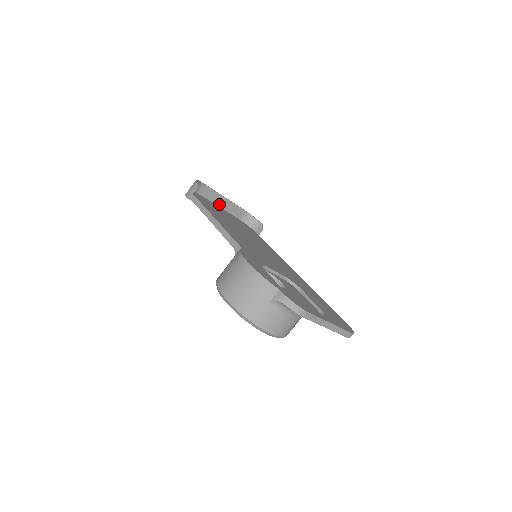
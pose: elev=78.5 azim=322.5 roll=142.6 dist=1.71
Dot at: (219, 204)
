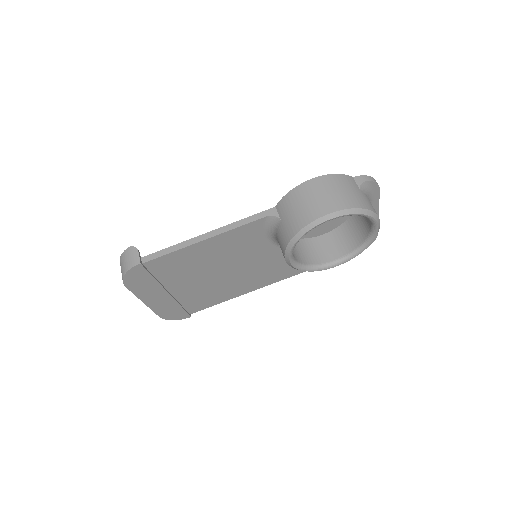
Dot at: occluded
